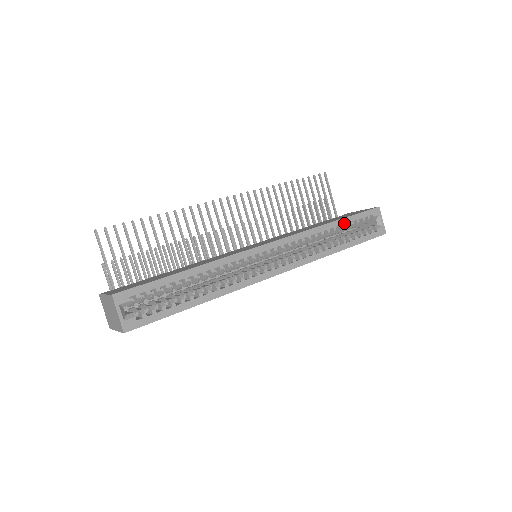
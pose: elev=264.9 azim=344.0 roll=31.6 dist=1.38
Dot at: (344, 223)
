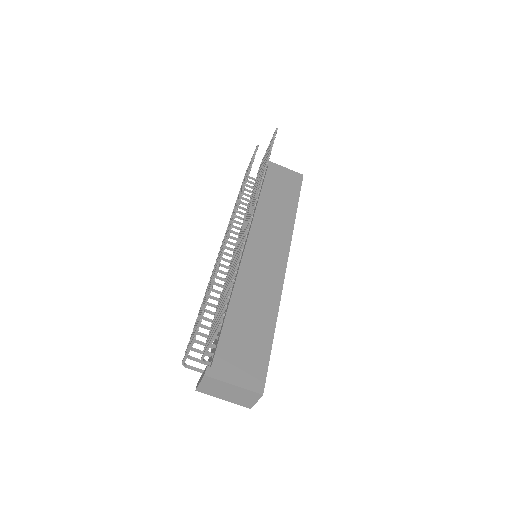
Dot at: occluded
